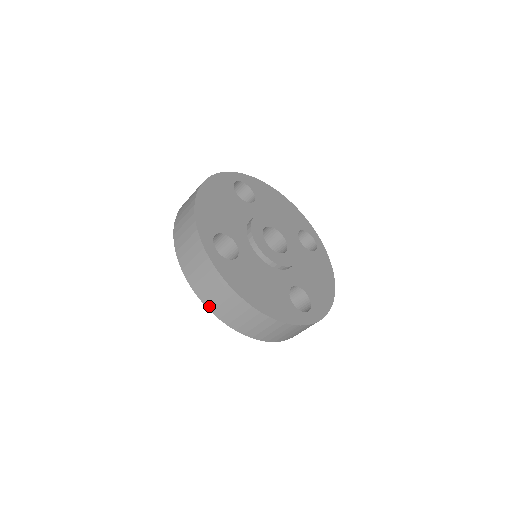
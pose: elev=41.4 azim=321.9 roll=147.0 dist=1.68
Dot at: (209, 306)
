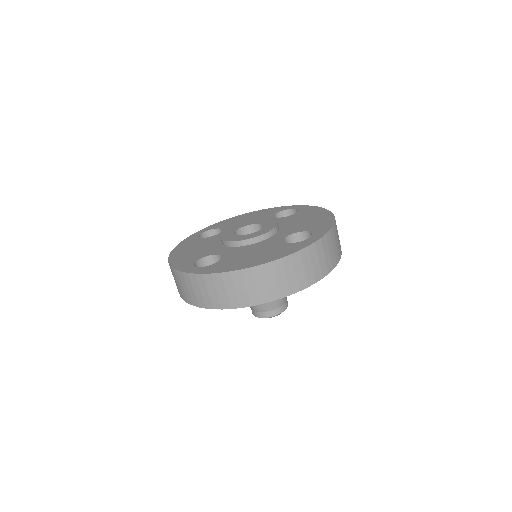
Dot at: (234, 305)
